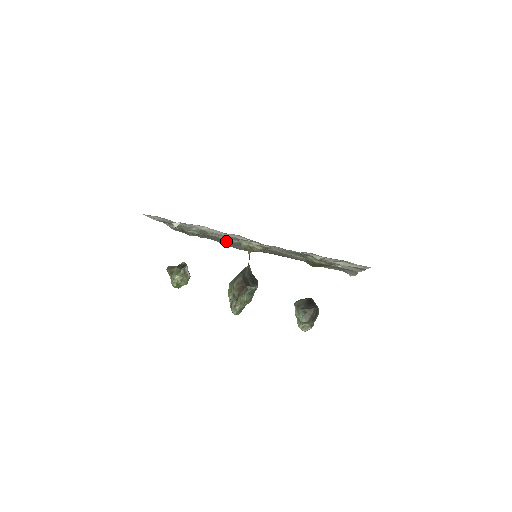
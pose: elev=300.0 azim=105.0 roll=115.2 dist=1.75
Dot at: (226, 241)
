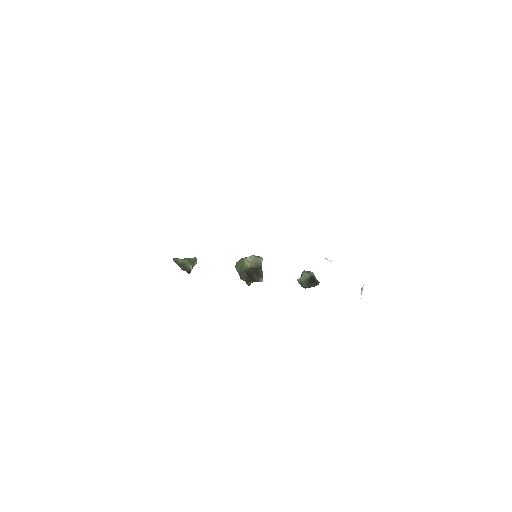
Dot at: occluded
